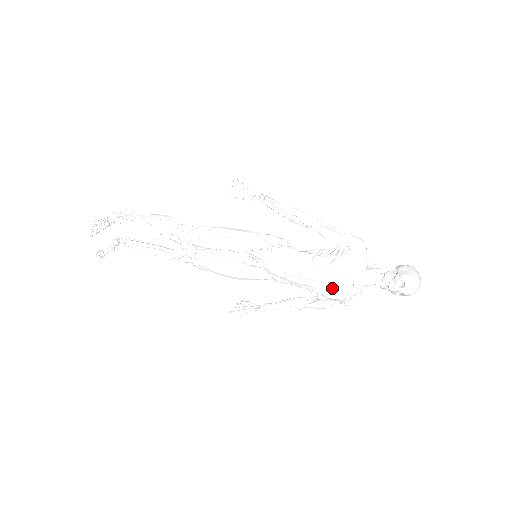
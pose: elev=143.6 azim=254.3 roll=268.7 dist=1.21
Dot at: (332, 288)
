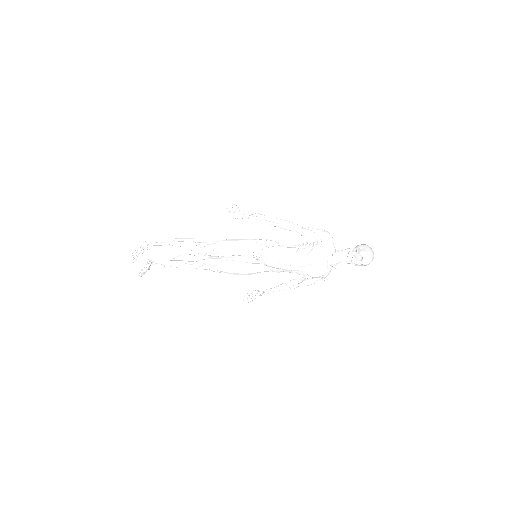
Dot at: (314, 269)
